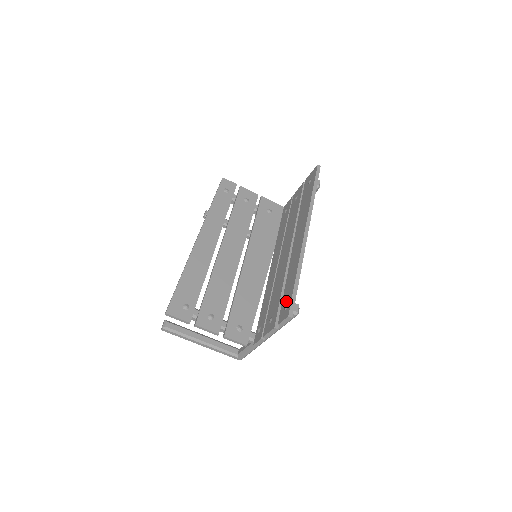
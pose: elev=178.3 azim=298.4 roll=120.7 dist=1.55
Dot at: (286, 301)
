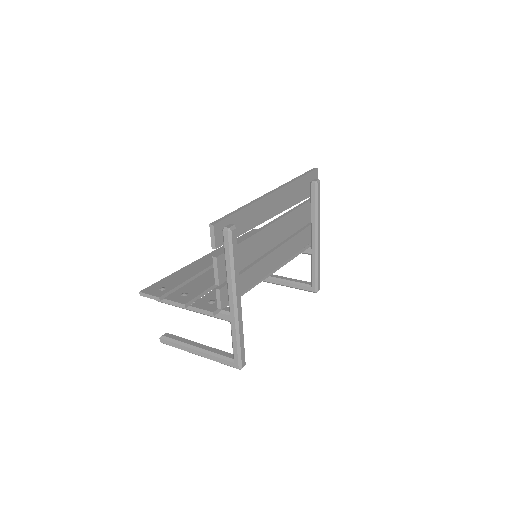
Dot at: occluded
